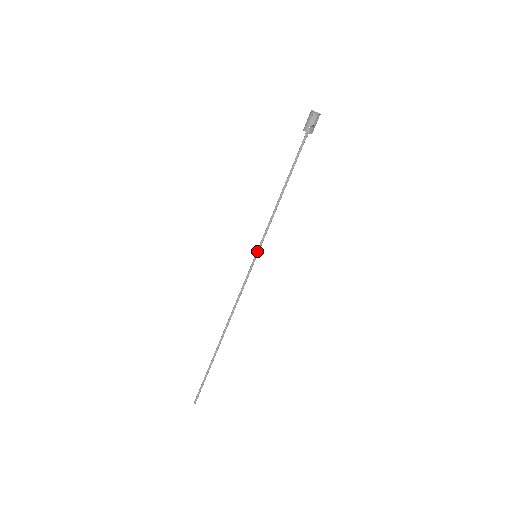
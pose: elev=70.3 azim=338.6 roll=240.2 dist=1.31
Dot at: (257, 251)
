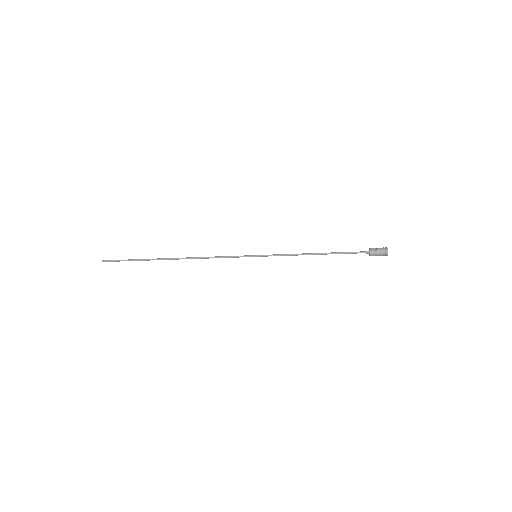
Dot at: occluded
